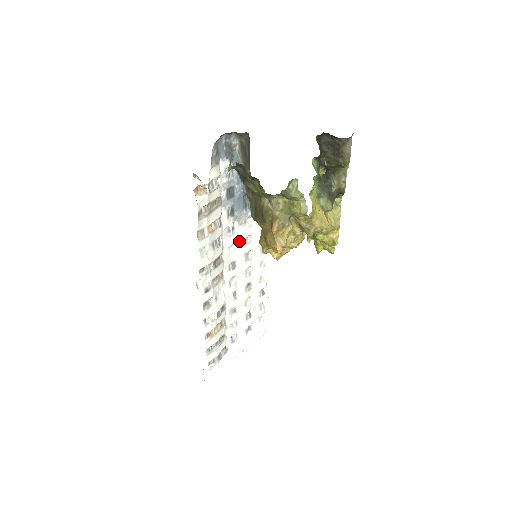
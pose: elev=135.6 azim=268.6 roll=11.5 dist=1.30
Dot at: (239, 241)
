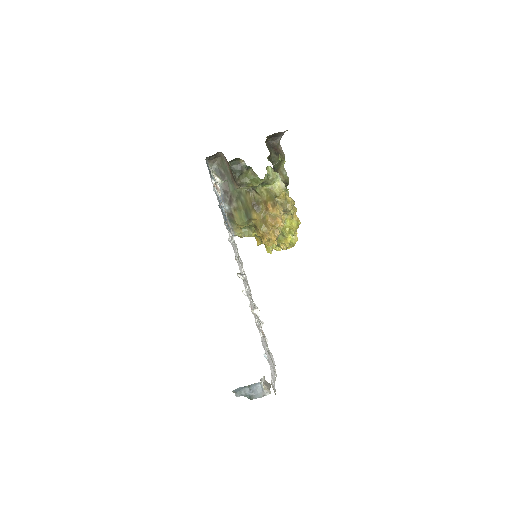
Dot at: (236, 255)
